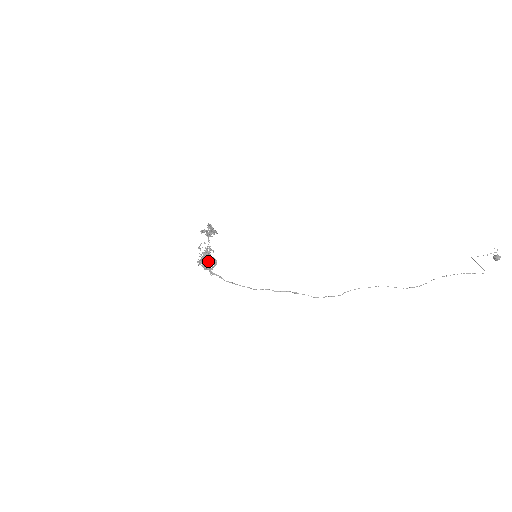
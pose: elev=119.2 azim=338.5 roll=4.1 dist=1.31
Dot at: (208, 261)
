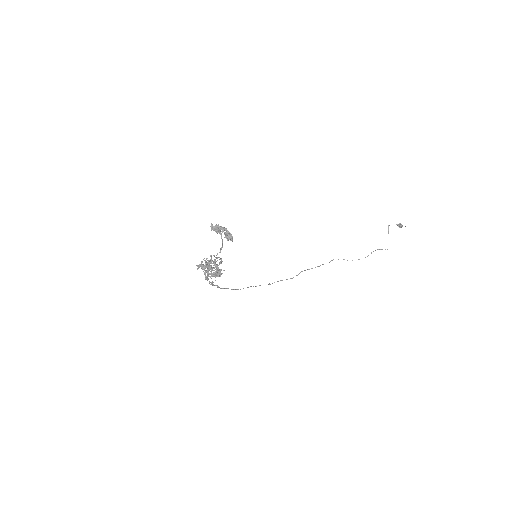
Dot at: (211, 269)
